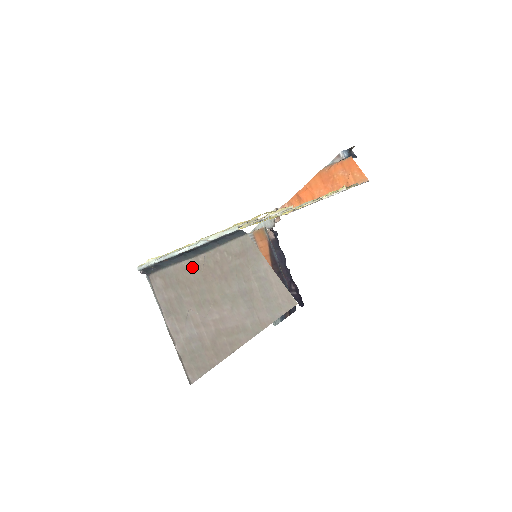
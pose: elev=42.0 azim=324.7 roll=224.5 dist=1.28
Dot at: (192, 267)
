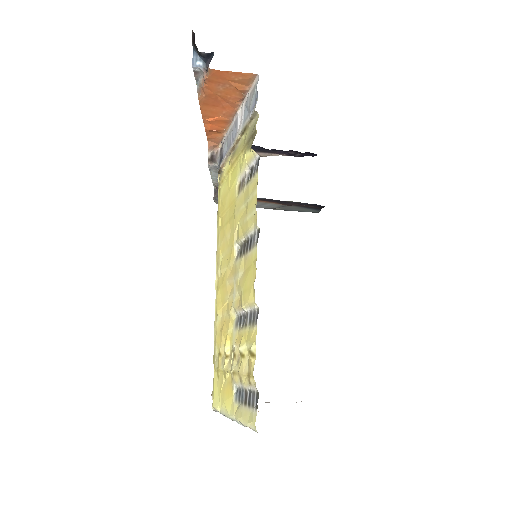
Dot at: occluded
